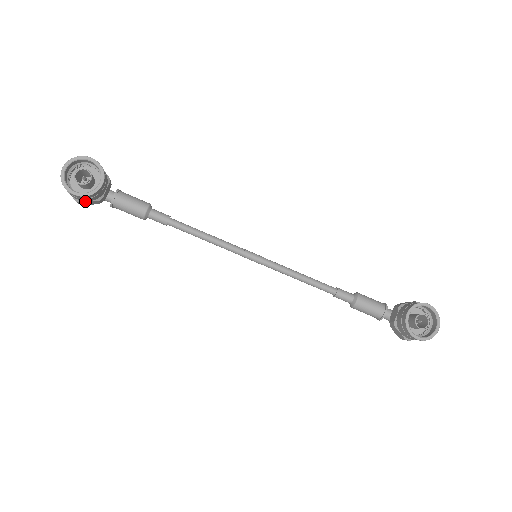
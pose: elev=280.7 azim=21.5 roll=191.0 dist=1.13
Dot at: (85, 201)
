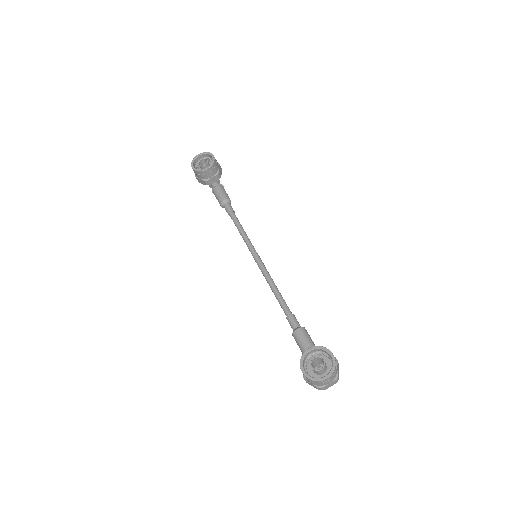
Dot at: (198, 178)
